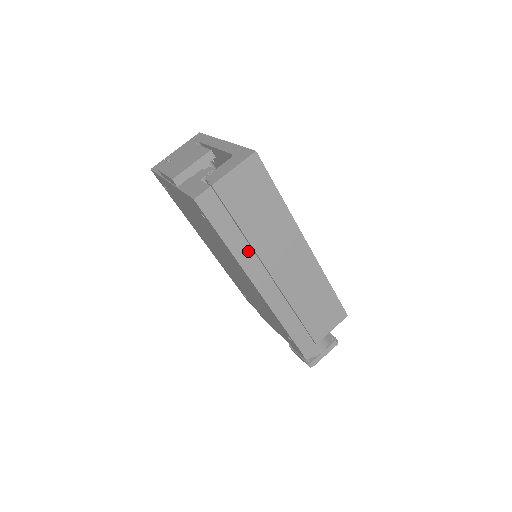
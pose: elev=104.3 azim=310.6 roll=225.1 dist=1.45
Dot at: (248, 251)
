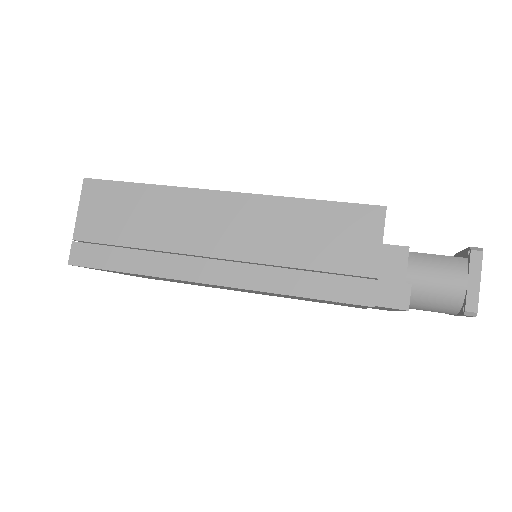
Dot at: (161, 259)
